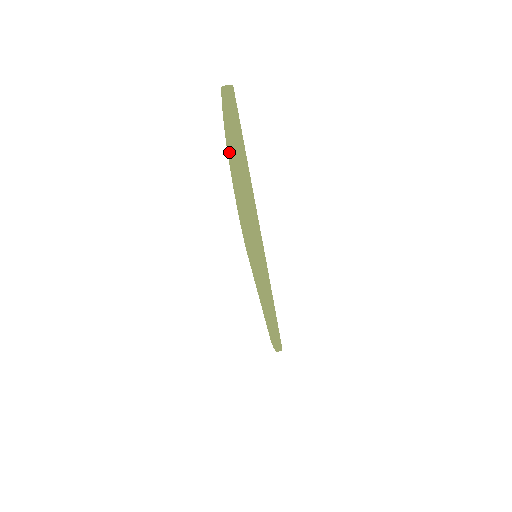
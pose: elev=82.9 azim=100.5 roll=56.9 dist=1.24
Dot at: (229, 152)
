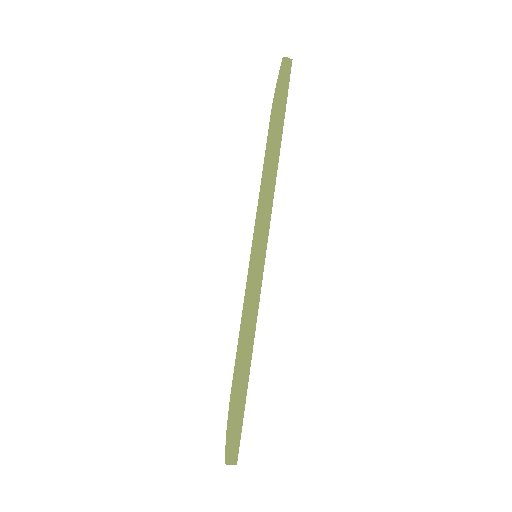
Dot at: occluded
